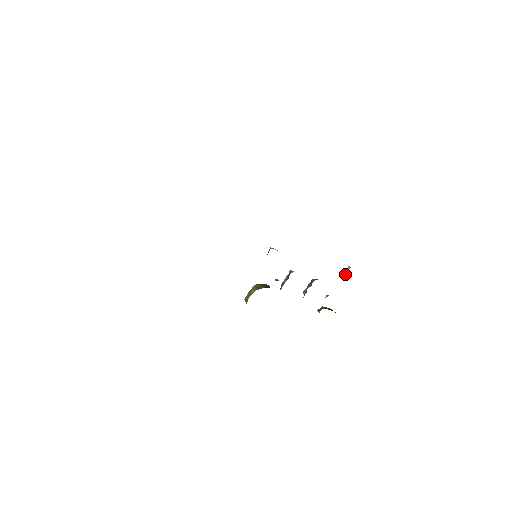
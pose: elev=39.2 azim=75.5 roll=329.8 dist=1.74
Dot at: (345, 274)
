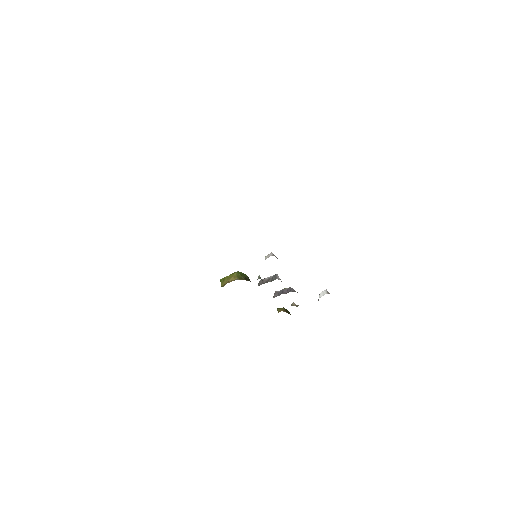
Dot at: (320, 295)
